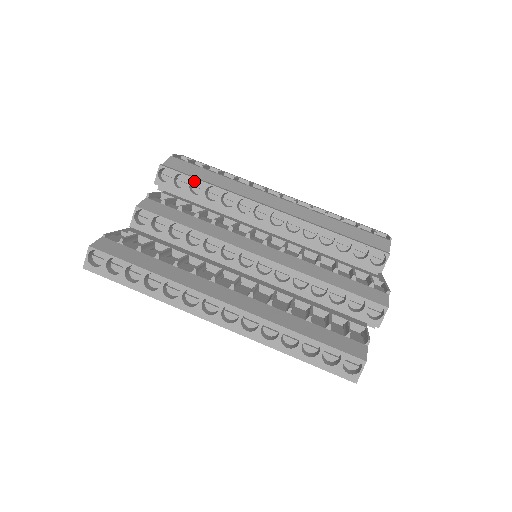
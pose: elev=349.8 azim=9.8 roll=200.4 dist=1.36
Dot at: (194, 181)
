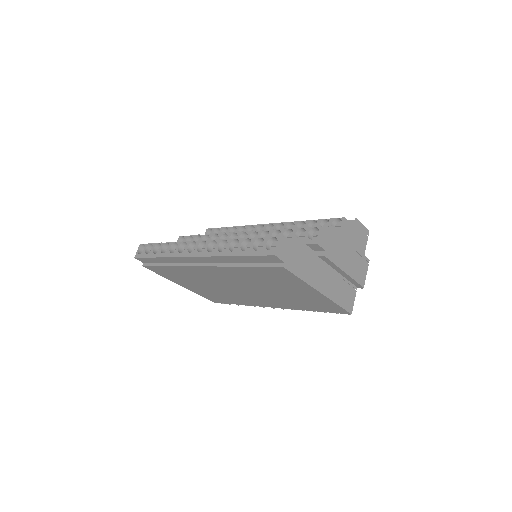
Dot at: (226, 232)
